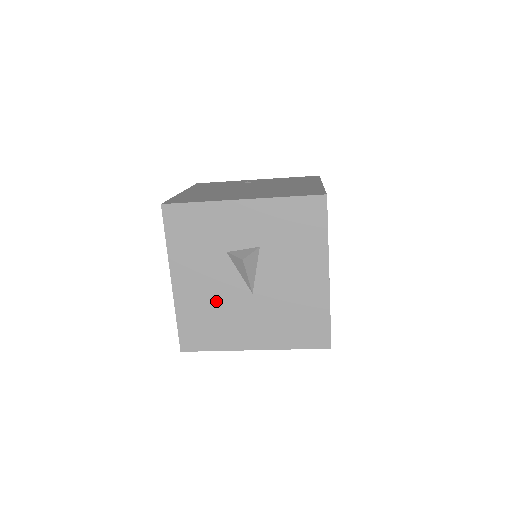
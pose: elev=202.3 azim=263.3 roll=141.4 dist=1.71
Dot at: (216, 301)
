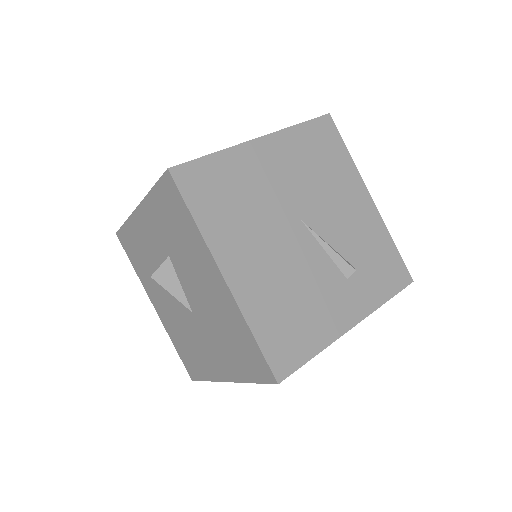
Dot at: (180, 324)
